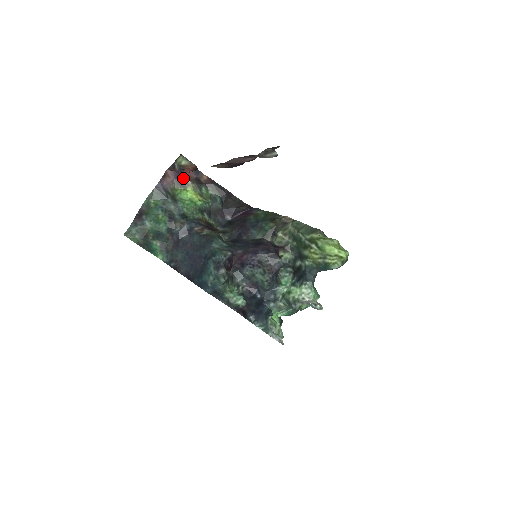
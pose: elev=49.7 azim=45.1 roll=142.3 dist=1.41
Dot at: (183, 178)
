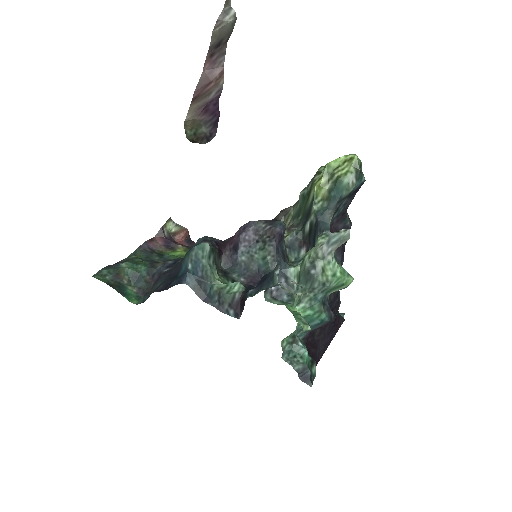
Dot at: (173, 244)
